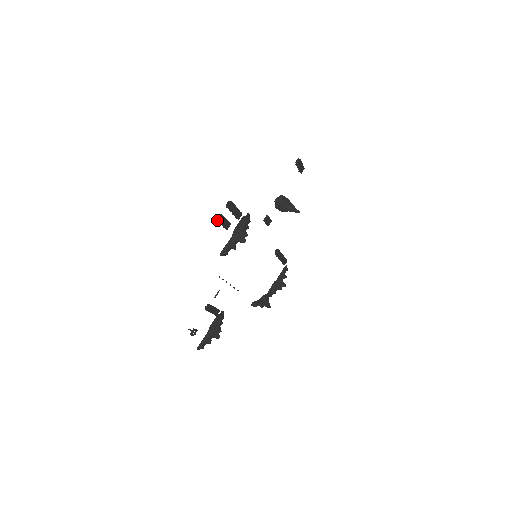
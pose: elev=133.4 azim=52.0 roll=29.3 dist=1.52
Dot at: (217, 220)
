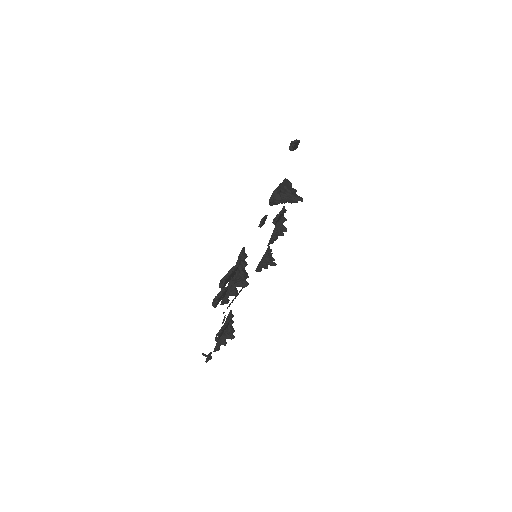
Dot at: occluded
